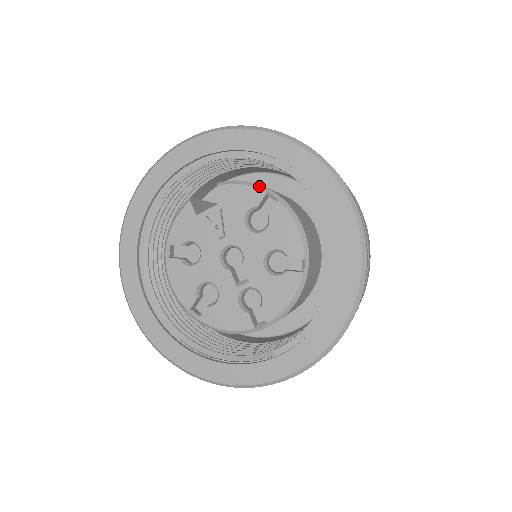
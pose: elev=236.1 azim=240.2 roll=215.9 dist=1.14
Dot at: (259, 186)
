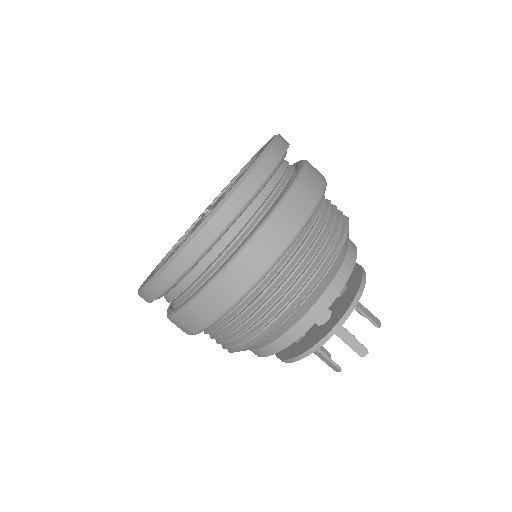
Dot at: occluded
